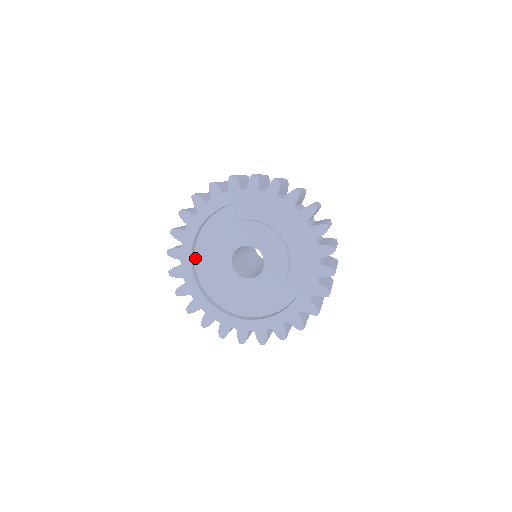
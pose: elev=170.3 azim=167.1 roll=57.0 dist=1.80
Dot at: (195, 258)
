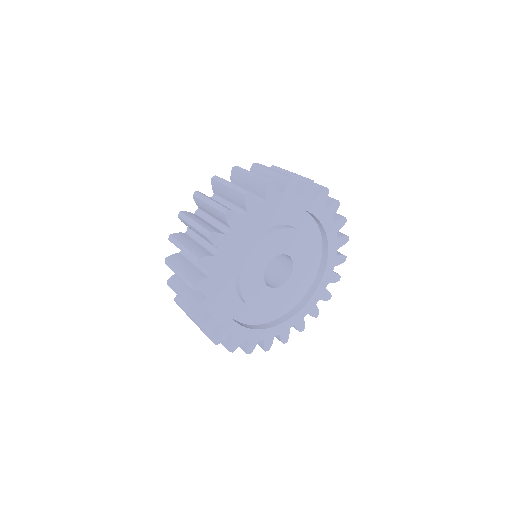
Dot at: (233, 318)
